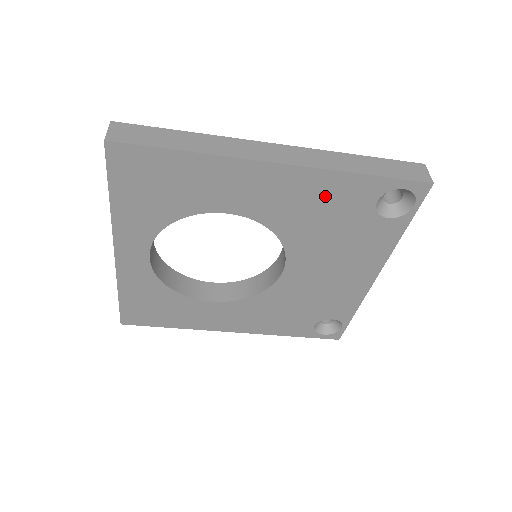
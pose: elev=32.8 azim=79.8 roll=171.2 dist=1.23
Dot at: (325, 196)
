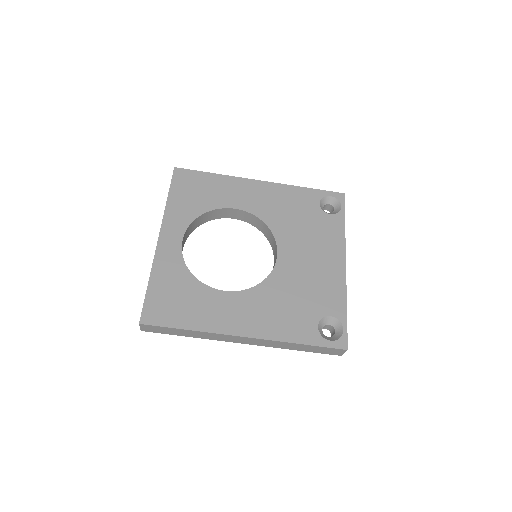
Dot at: (290, 199)
